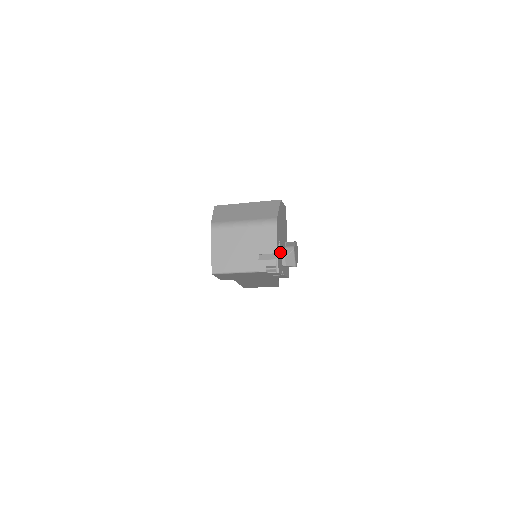
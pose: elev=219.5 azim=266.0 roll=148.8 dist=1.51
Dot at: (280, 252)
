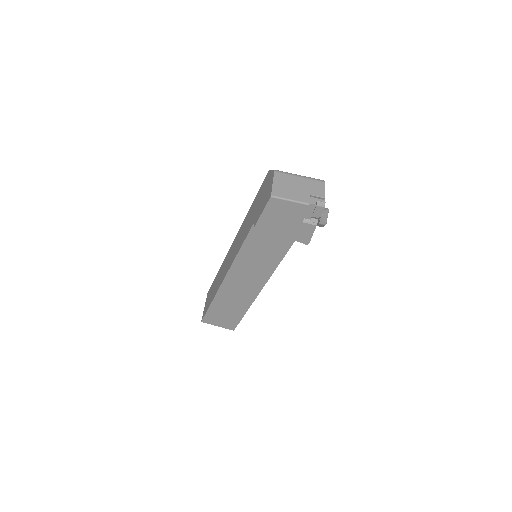
Dot at: occluded
